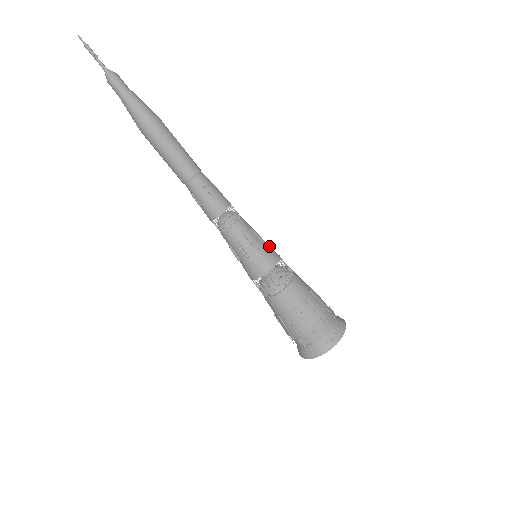
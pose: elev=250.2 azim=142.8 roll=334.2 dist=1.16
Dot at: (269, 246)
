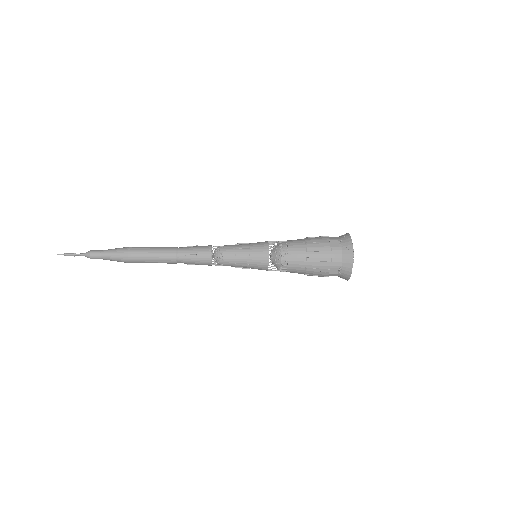
Dot at: (256, 263)
